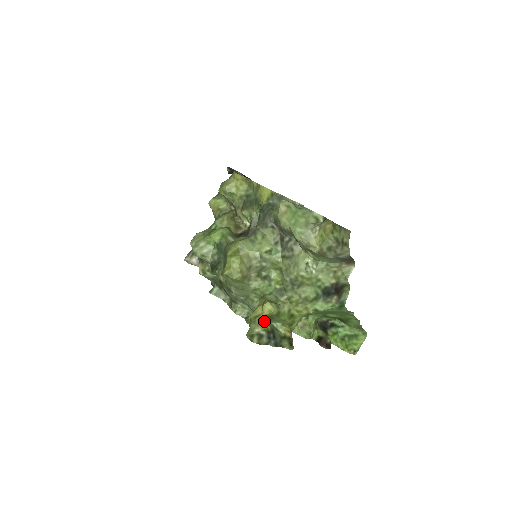
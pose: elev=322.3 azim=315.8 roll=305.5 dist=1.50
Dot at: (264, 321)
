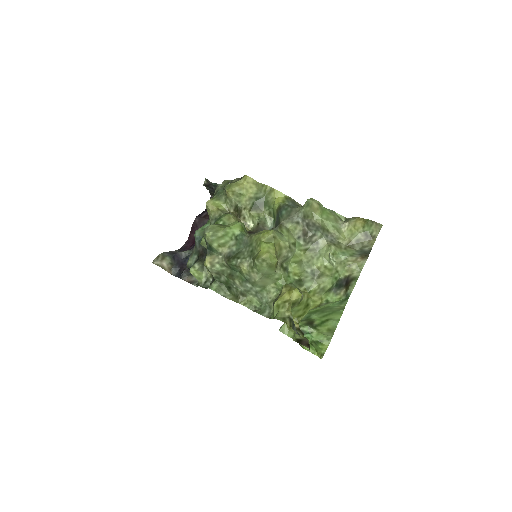
Dot at: occluded
